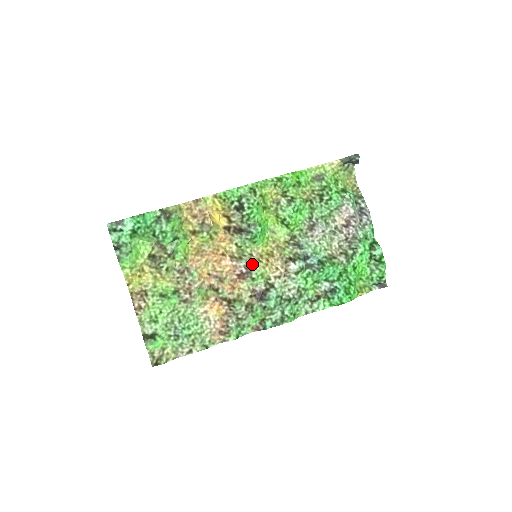
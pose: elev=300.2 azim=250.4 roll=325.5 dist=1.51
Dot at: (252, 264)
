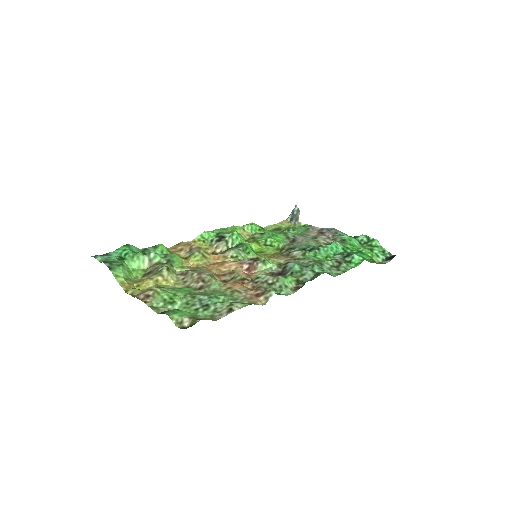
Dot at: occluded
